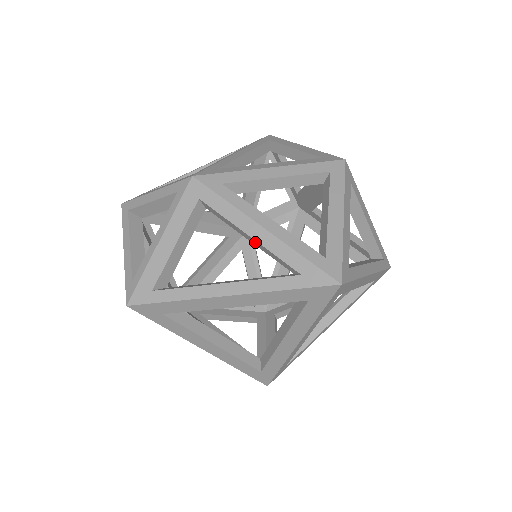
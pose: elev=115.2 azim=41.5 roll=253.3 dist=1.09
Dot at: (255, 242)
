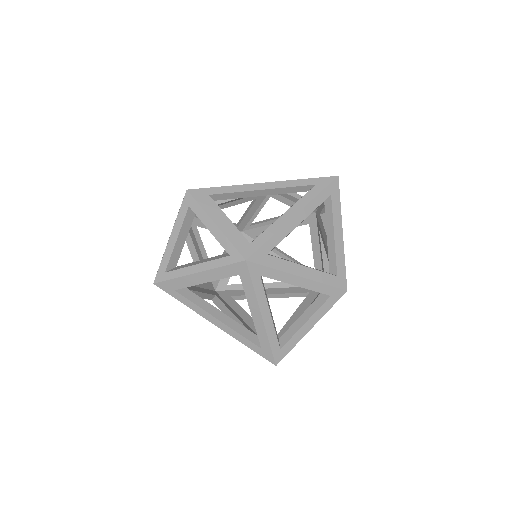
Dot at: (252, 316)
